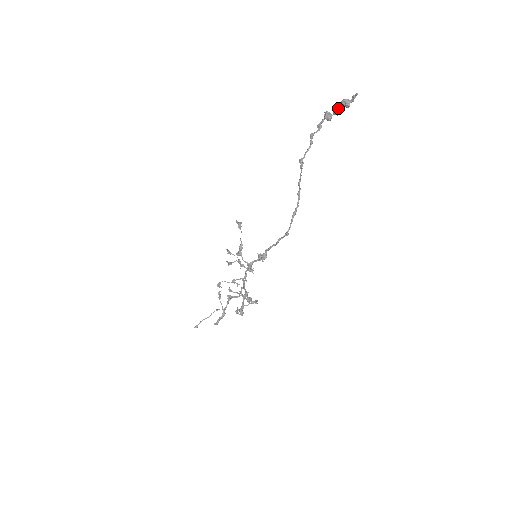
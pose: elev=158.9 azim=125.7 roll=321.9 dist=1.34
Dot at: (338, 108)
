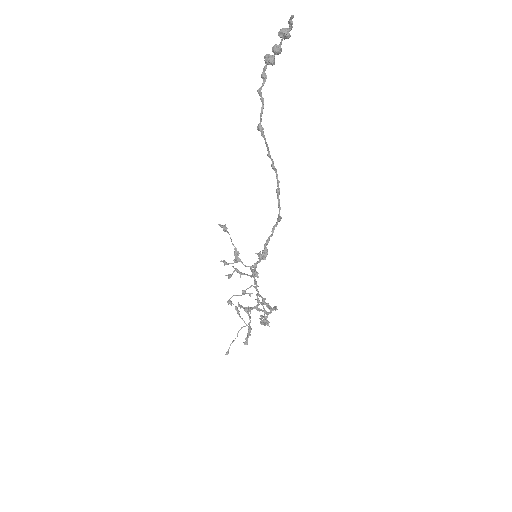
Dot at: occluded
